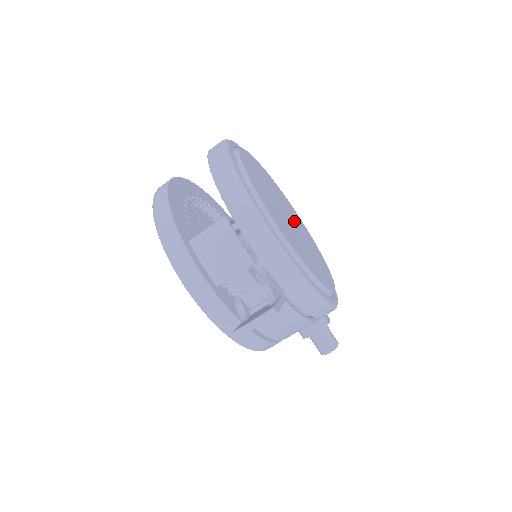
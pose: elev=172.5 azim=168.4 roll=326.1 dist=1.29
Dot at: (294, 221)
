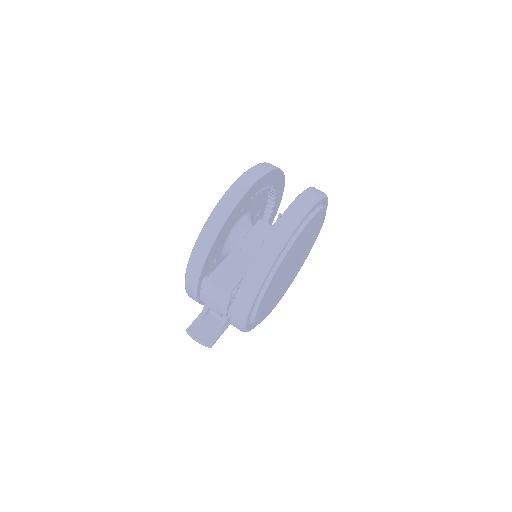
Dot at: occluded
